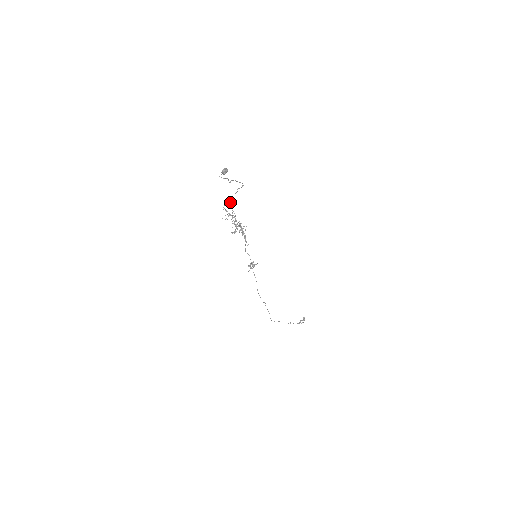
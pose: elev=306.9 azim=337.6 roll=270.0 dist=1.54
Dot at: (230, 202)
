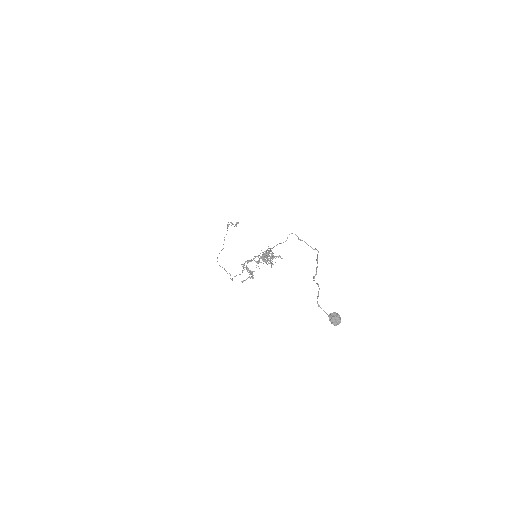
Dot at: occluded
